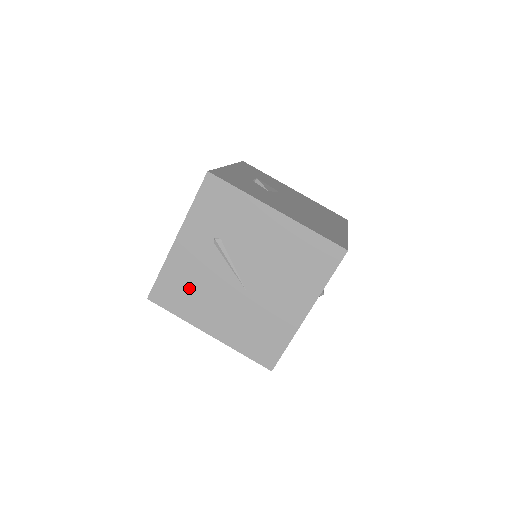
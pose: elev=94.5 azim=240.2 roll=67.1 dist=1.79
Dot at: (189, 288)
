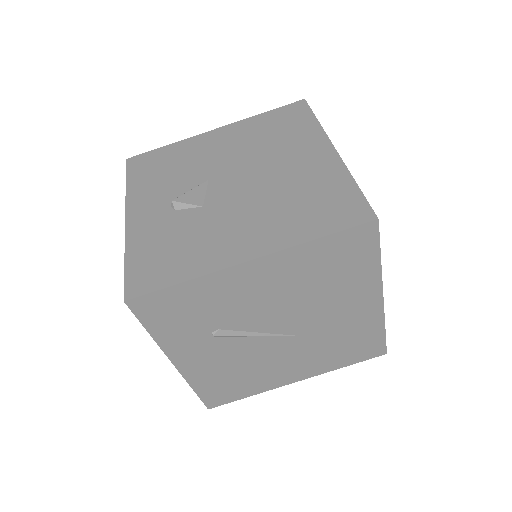
Dot at: (237, 377)
